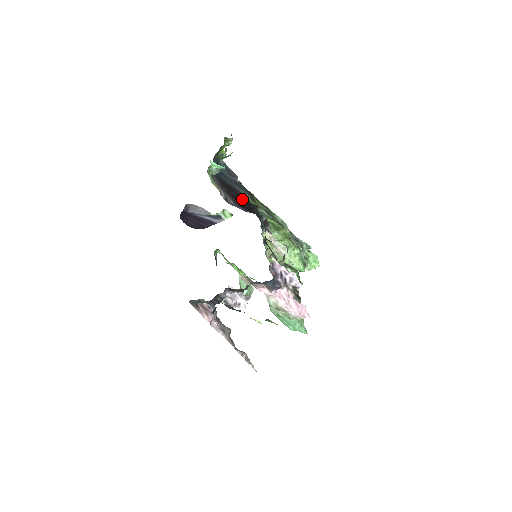
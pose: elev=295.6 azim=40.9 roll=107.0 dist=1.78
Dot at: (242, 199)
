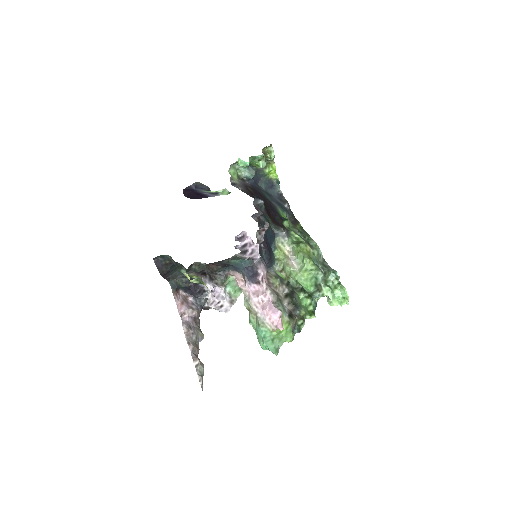
Dot at: (267, 204)
